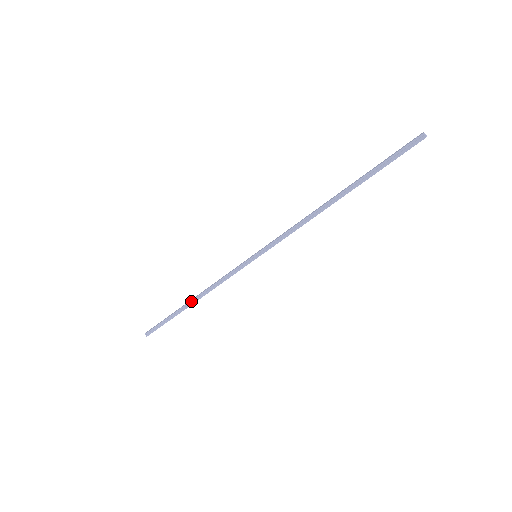
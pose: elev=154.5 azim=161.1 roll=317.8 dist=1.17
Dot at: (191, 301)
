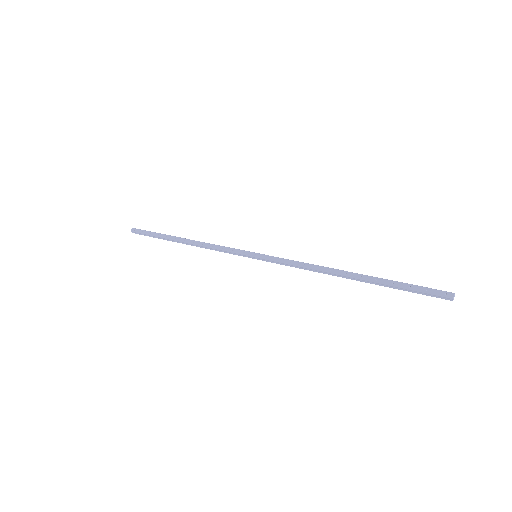
Dot at: (183, 242)
